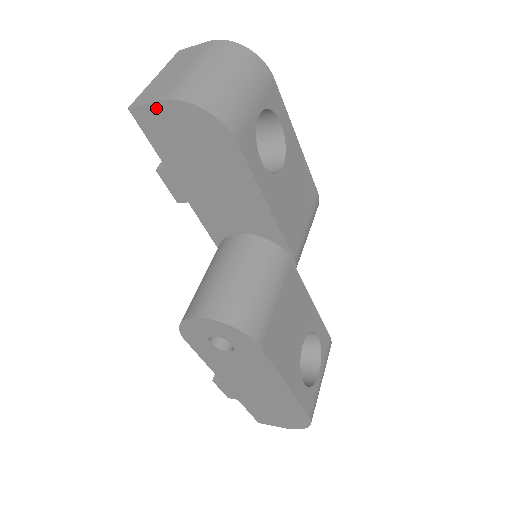
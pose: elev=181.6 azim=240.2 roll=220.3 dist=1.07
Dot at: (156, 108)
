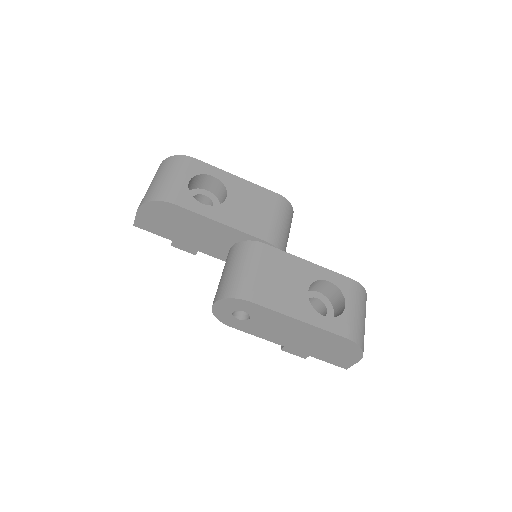
Dot at: (139, 216)
